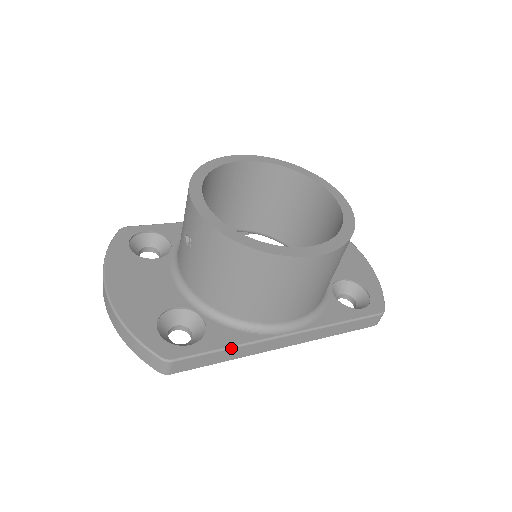
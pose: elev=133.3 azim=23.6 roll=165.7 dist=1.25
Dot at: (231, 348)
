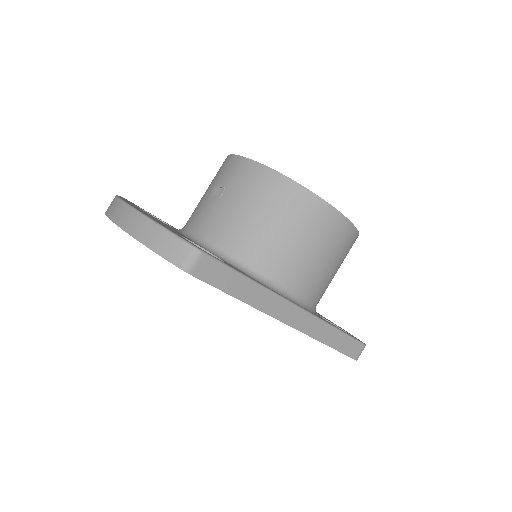
Dot at: (252, 281)
